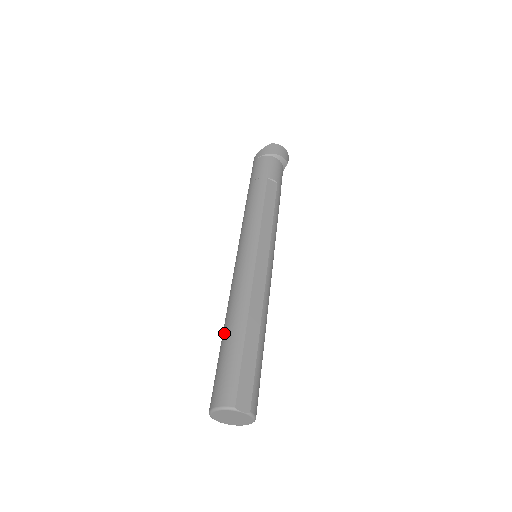
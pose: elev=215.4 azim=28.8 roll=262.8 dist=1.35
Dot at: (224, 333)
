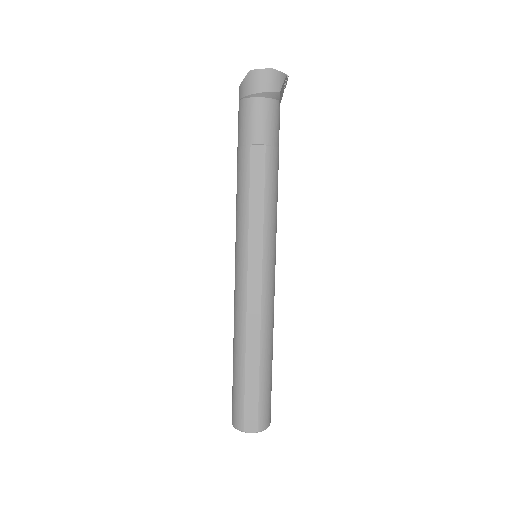
Dot at: (233, 356)
